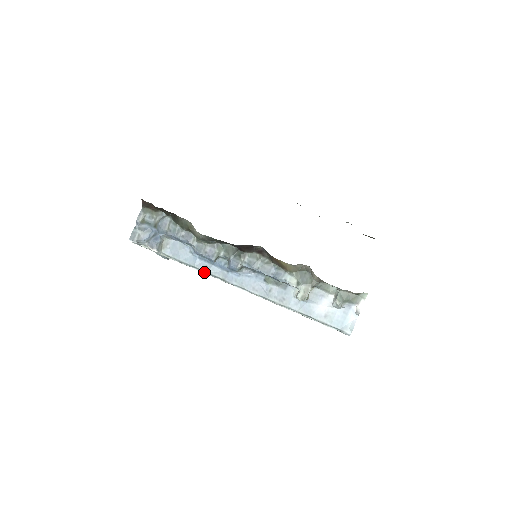
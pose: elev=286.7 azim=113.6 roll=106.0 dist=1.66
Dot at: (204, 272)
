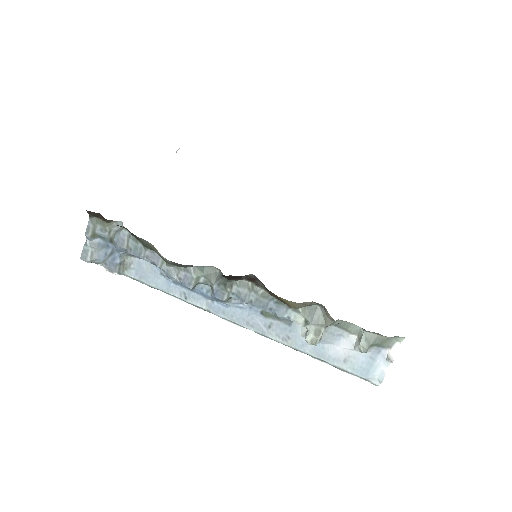
Dot at: (182, 300)
